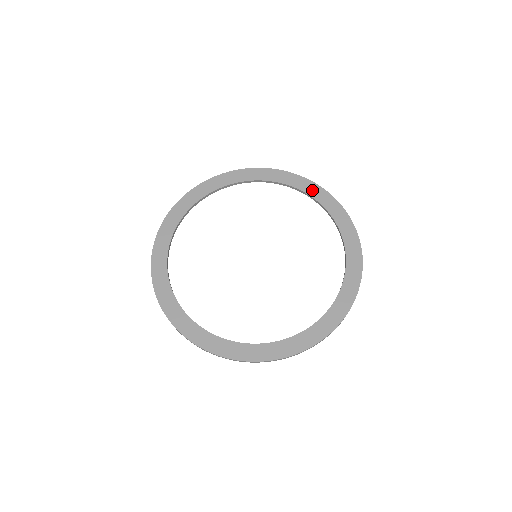
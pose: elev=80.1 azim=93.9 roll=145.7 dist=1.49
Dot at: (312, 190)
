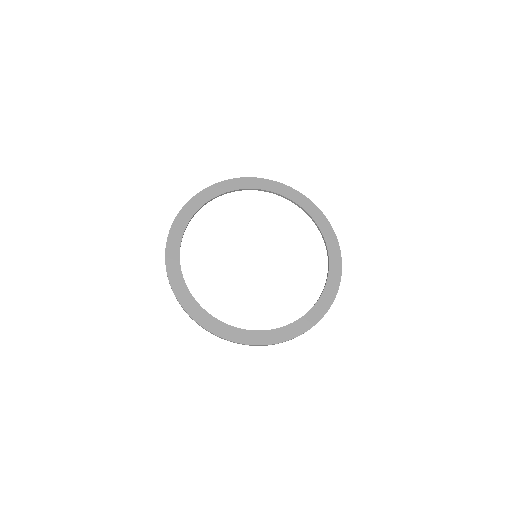
Dot at: (246, 184)
